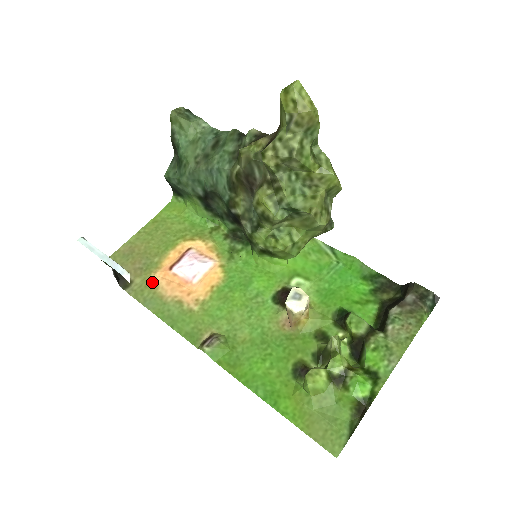
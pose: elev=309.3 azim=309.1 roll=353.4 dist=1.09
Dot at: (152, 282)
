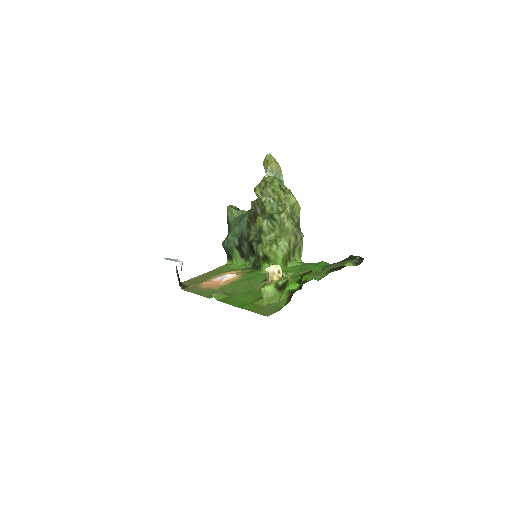
Dot at: (199, 285)
